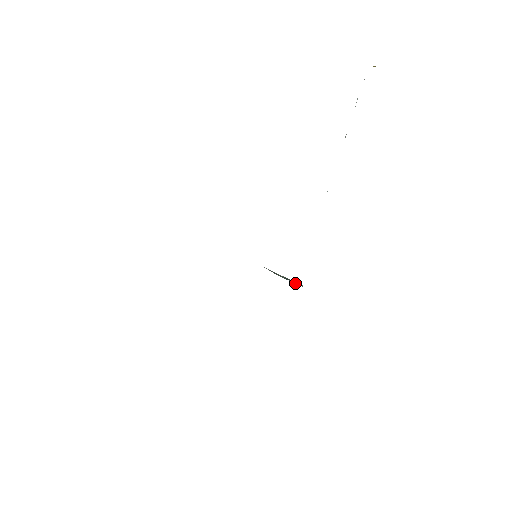
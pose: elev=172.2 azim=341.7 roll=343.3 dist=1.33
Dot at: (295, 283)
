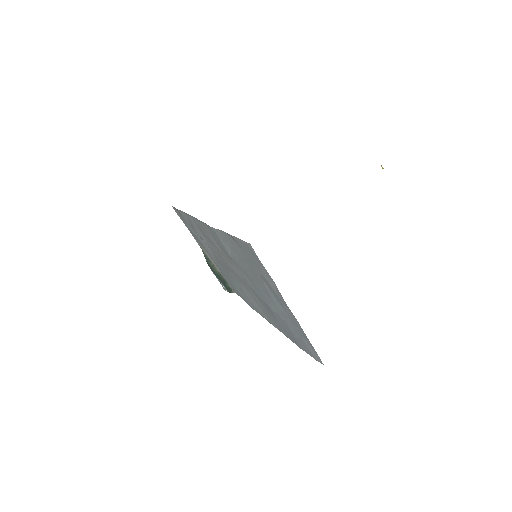
Dot at: (221, 283)
